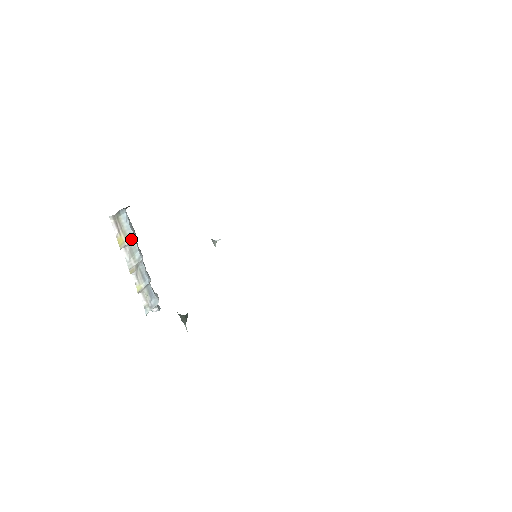
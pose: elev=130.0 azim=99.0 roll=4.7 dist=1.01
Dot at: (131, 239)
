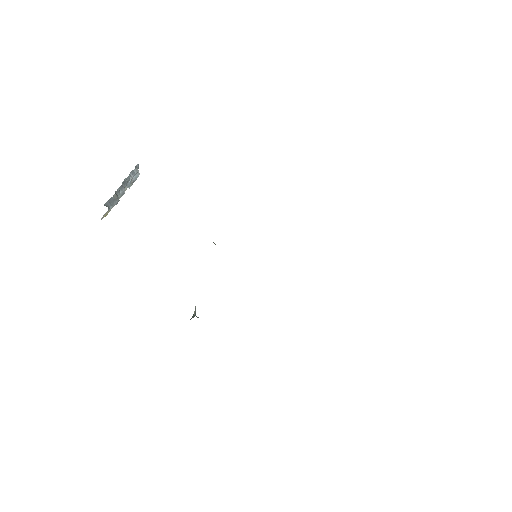
Dot at: occluded
